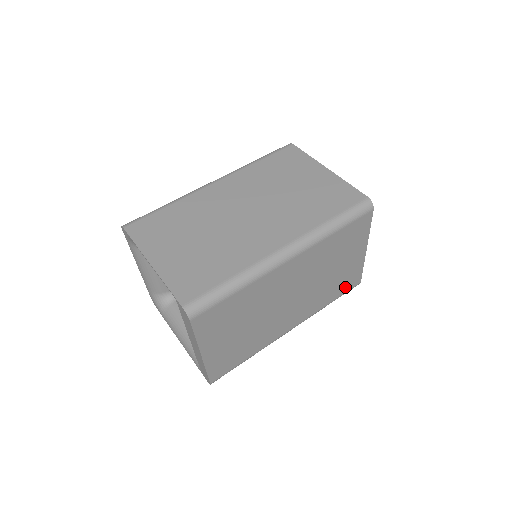
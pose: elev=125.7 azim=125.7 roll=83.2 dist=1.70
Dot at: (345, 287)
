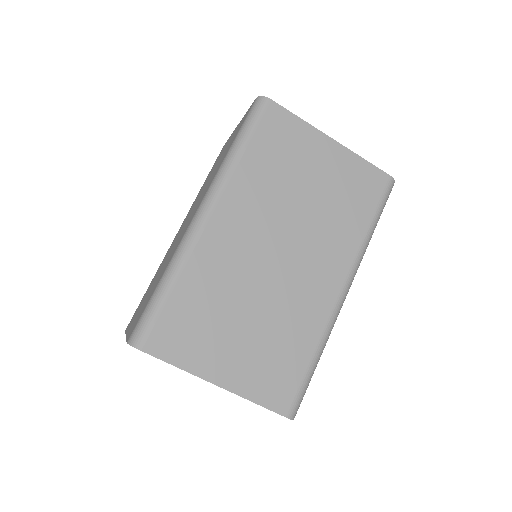
Dot at: occluded
